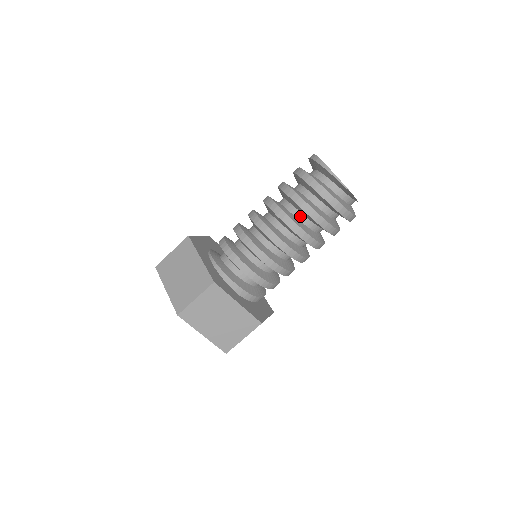
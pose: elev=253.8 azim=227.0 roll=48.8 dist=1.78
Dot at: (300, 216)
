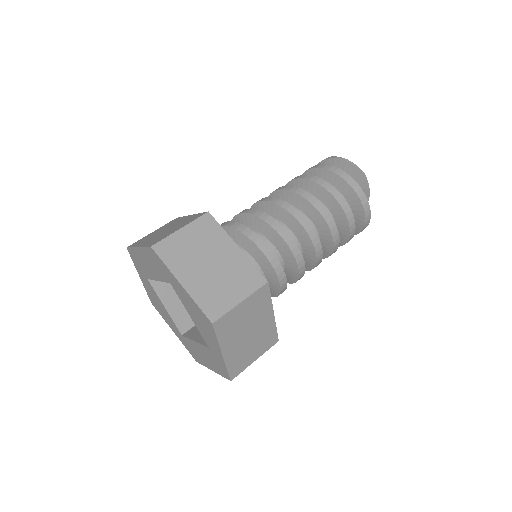
Dot at: occluded
